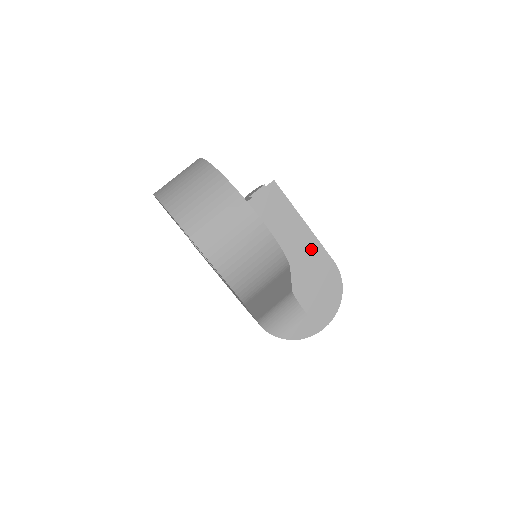
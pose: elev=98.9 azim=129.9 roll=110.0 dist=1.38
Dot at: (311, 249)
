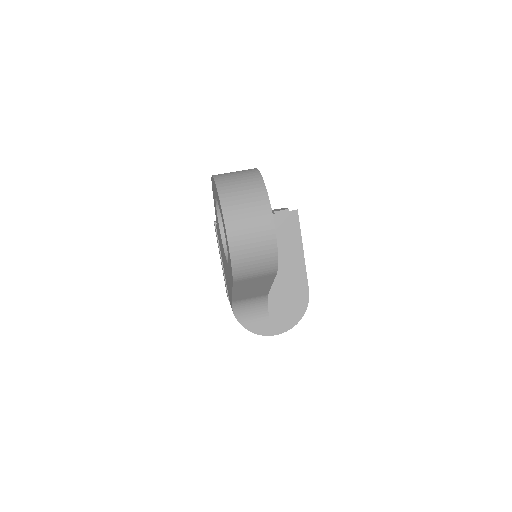
Dot at: (297, 273)
